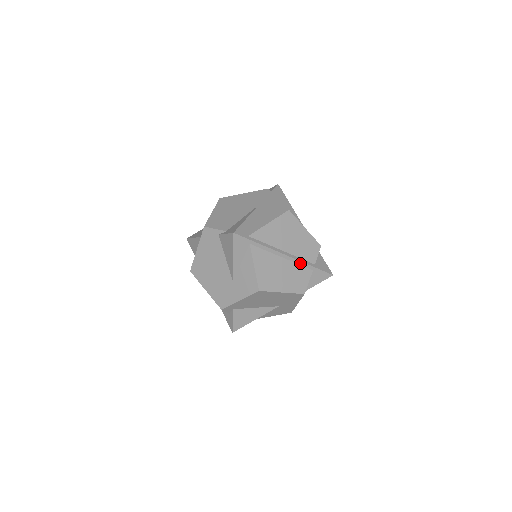
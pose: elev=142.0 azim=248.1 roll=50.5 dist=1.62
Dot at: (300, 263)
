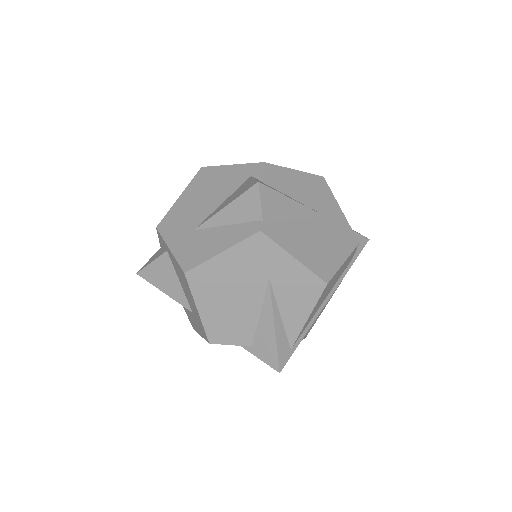
Dot at: (339, 281)
